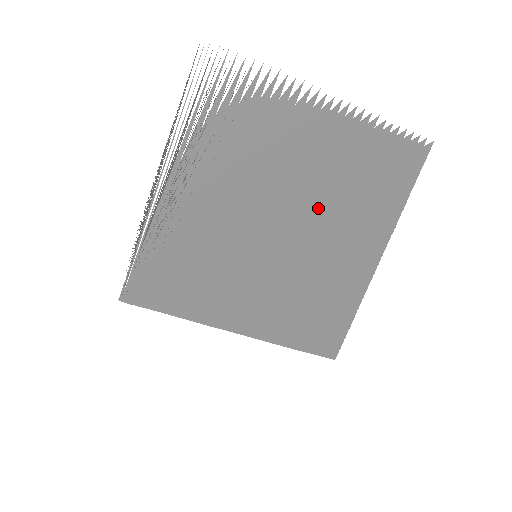
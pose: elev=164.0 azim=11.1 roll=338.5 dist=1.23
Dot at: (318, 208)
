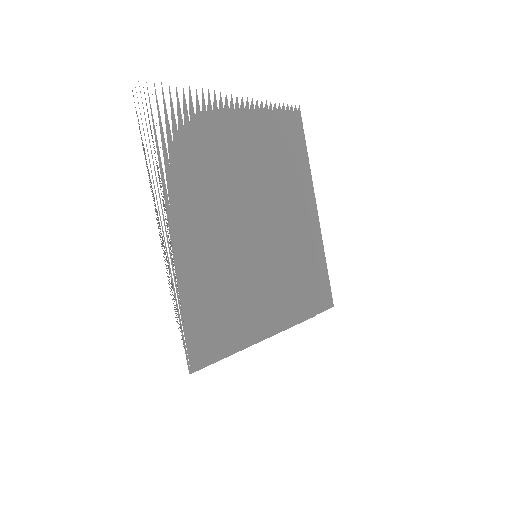
Dot at: (269, 191)
